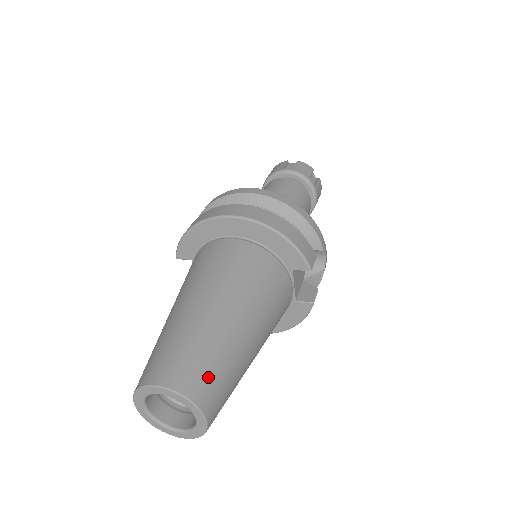
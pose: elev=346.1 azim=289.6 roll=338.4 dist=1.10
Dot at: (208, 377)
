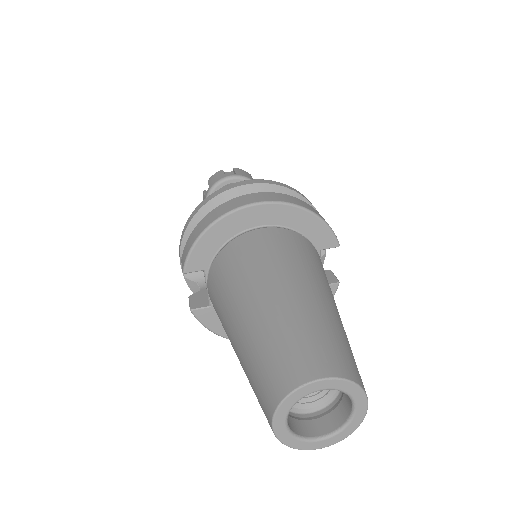
Dot at: (349, 357)
